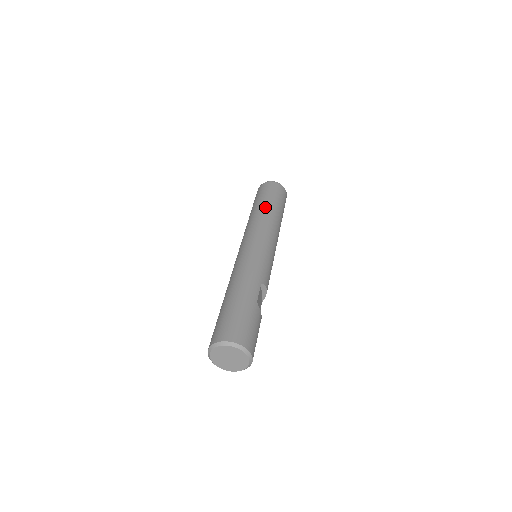
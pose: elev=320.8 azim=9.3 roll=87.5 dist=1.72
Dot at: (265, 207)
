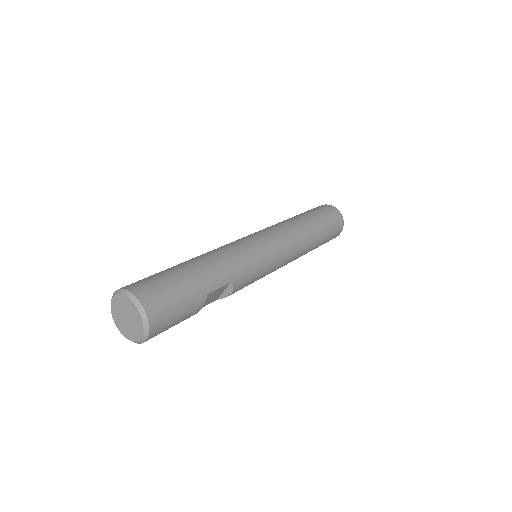
Dot at: (309, 224)
